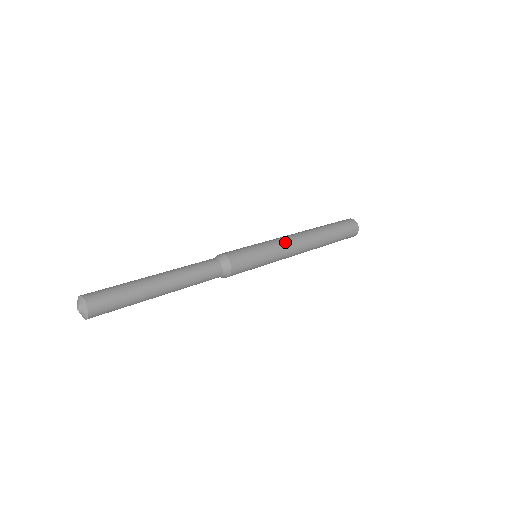
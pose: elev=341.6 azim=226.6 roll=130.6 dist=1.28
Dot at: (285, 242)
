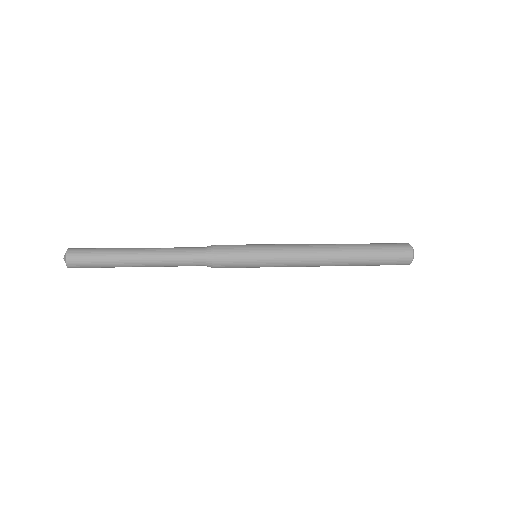
Dot at: (292, 251)
